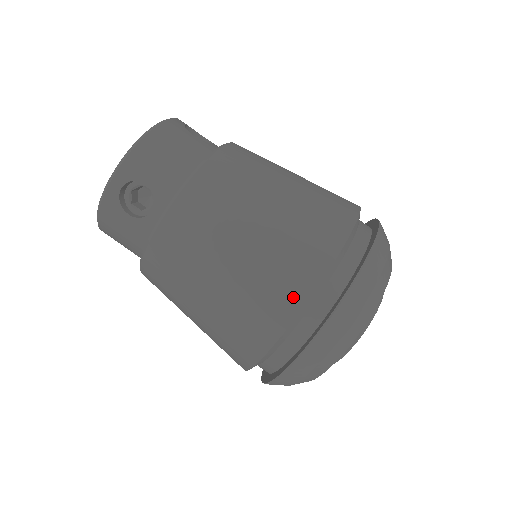
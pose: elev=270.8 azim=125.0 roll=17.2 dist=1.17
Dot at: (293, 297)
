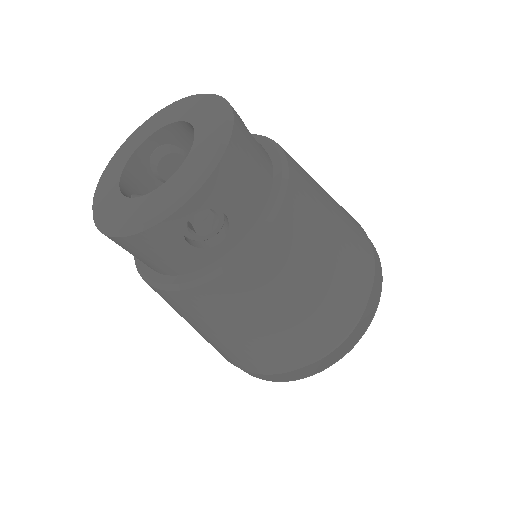
Dot at: occluded
